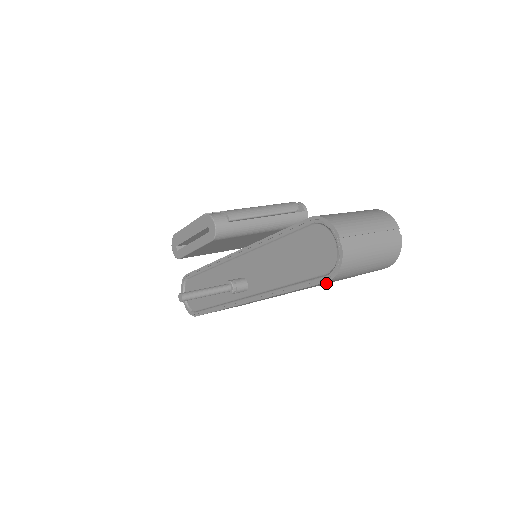
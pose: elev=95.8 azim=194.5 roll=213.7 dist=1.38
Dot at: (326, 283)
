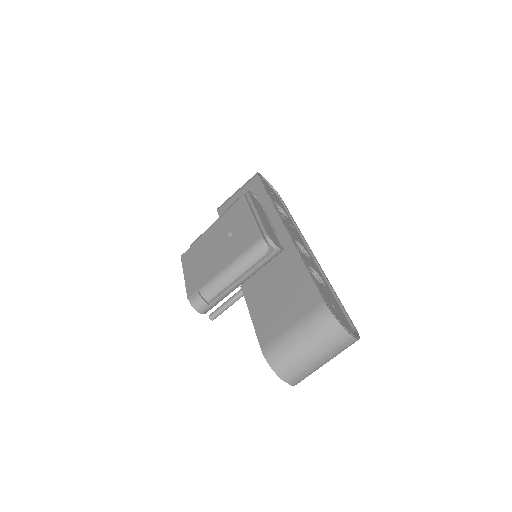
Dot at: occluded
